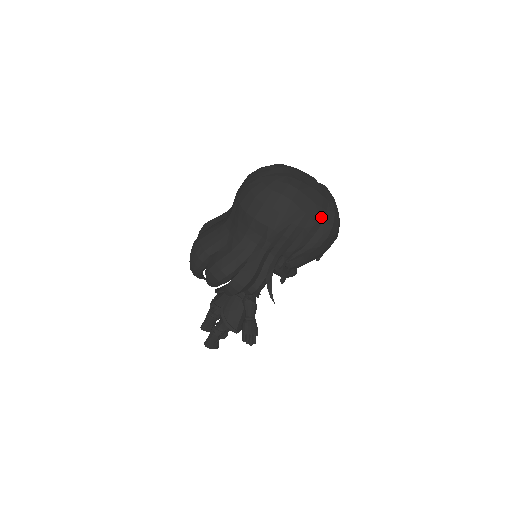
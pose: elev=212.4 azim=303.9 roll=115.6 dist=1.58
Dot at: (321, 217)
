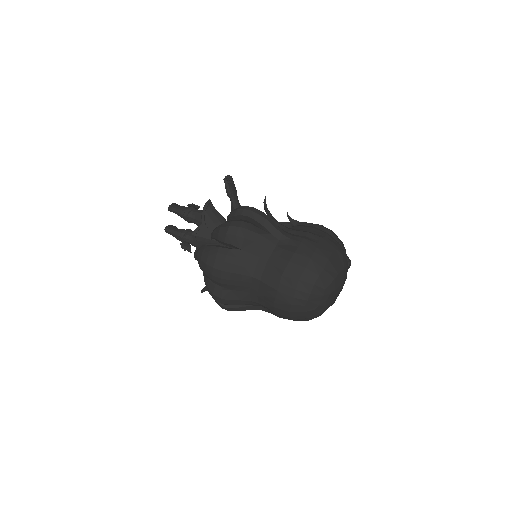
Dot at: occluded
